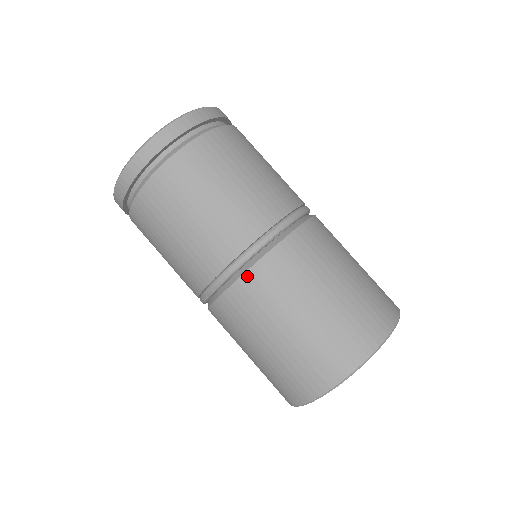
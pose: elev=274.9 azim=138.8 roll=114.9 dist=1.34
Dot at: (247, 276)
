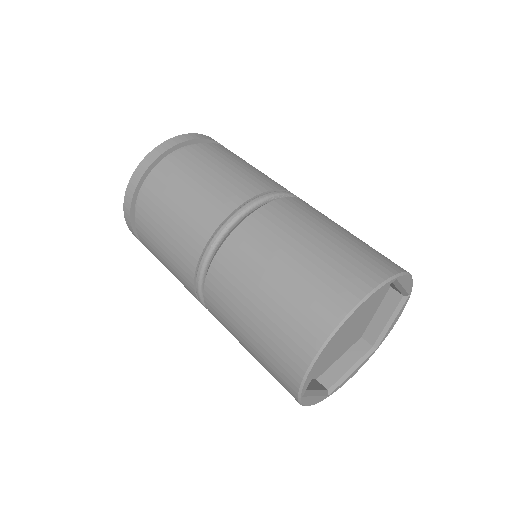
Dot at: (267, 207)
